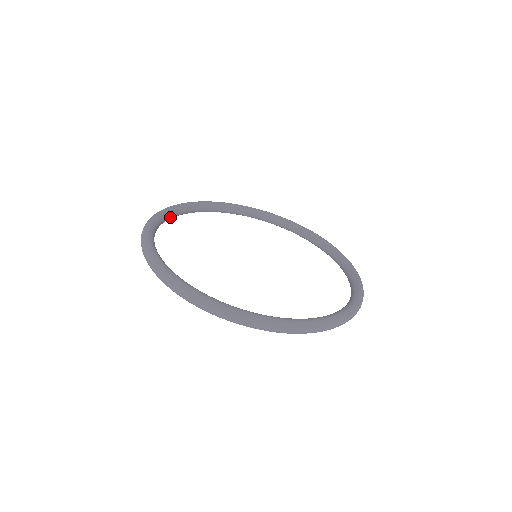
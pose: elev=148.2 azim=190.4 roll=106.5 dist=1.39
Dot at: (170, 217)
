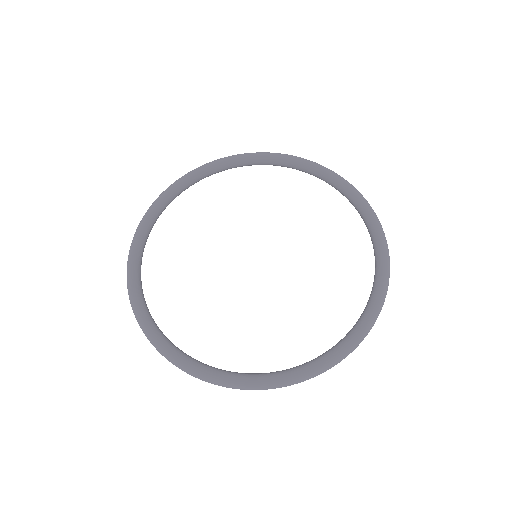
Dot at: (146, 305)
